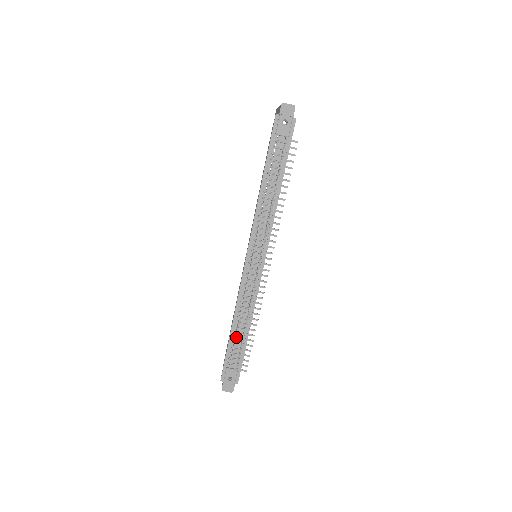
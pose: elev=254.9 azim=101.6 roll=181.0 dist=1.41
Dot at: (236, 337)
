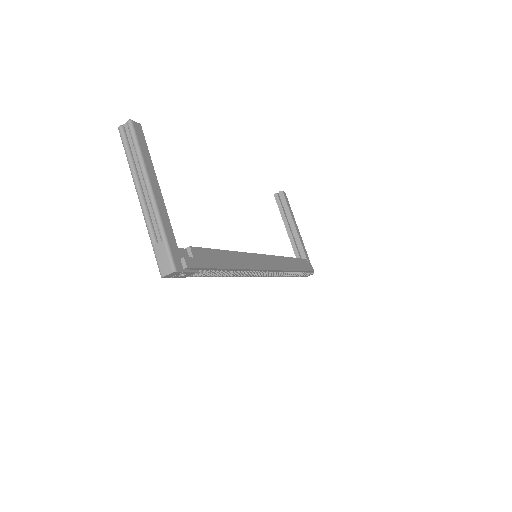
Dot at: occluded
